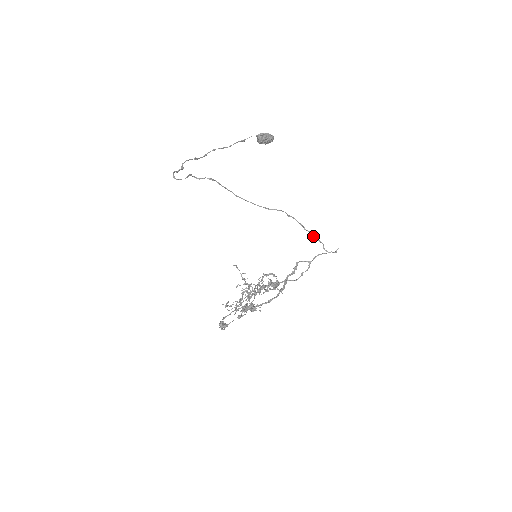
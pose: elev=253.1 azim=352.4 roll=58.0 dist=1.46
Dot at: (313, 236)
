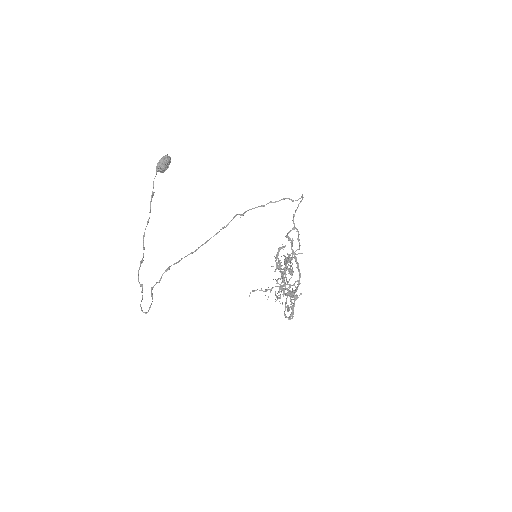
Dot at: (275, 202)
